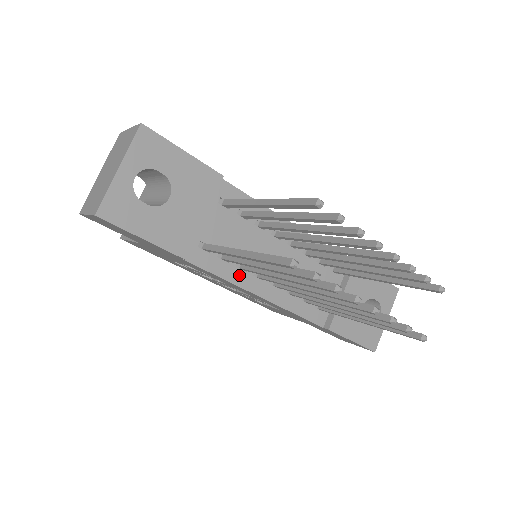
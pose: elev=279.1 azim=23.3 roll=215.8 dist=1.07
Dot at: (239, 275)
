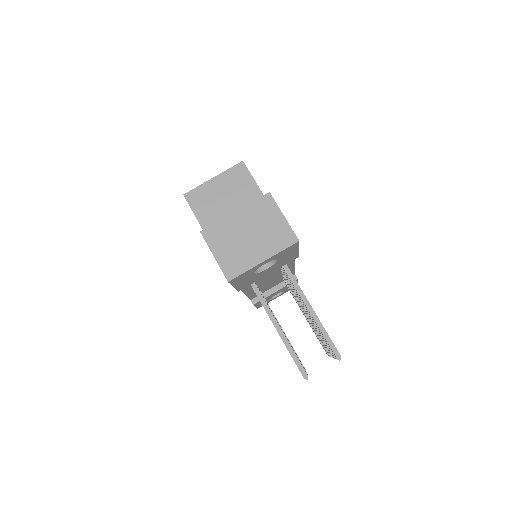
Dot at: (248, 287)
